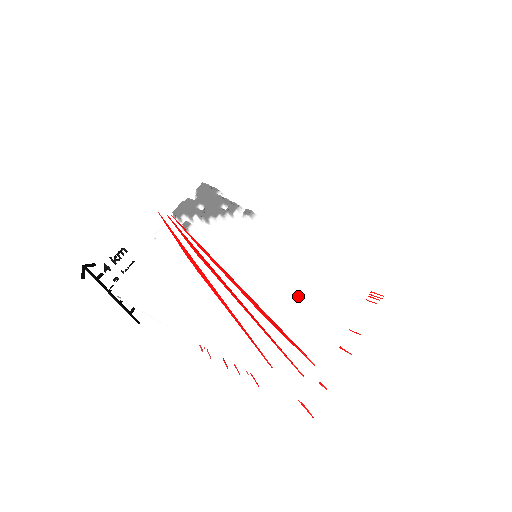
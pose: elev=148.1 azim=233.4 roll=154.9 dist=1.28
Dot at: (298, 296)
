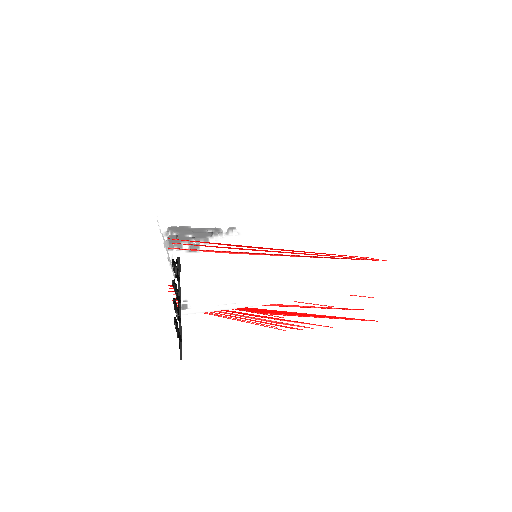
Dot at: (322, 248)
